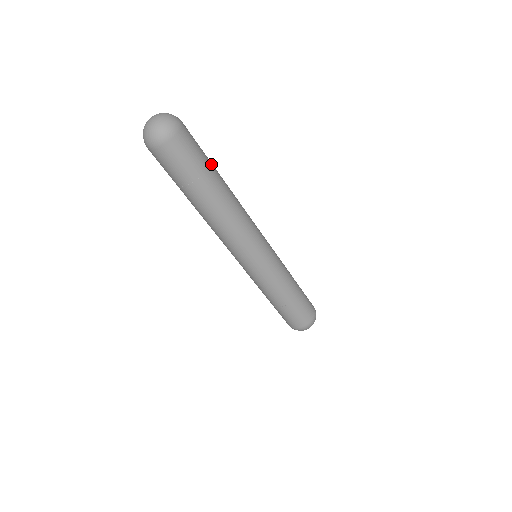
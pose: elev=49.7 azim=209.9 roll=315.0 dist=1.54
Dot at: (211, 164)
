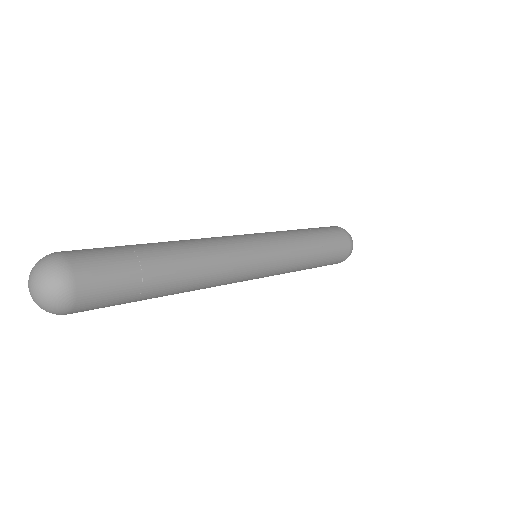
Dot at: (143, 270)
